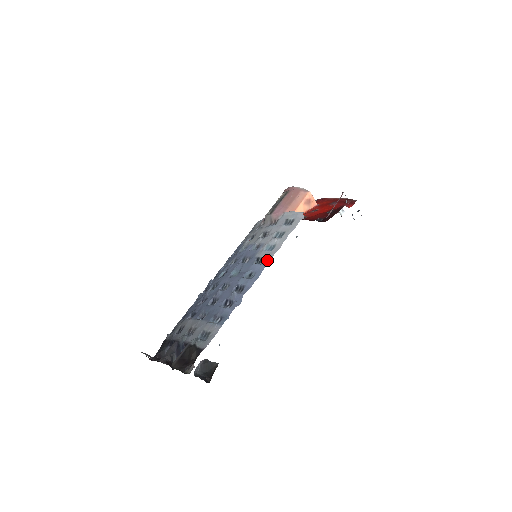
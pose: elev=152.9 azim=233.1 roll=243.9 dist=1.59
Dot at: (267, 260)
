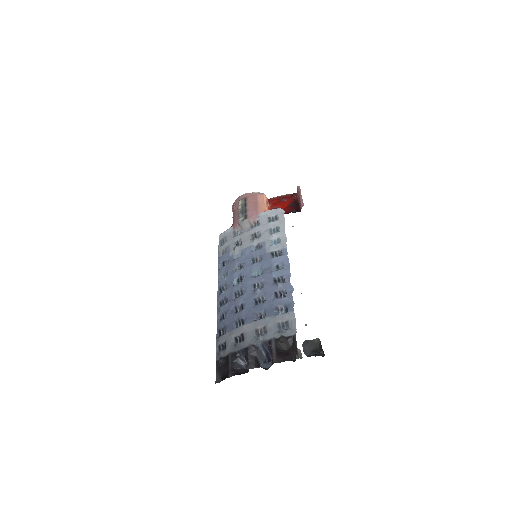
Dot at: (284, 251)
